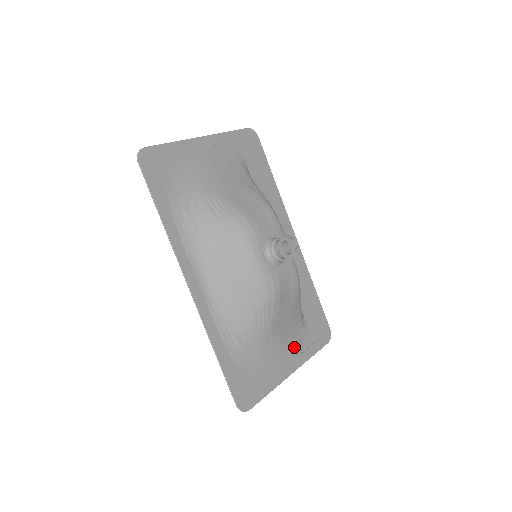
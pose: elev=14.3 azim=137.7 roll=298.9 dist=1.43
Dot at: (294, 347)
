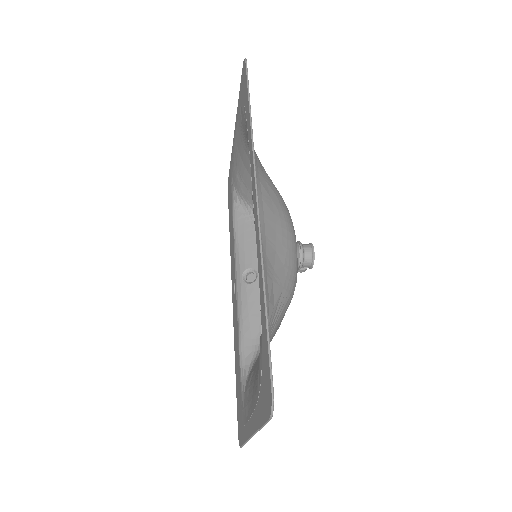
Dot at: occluded
